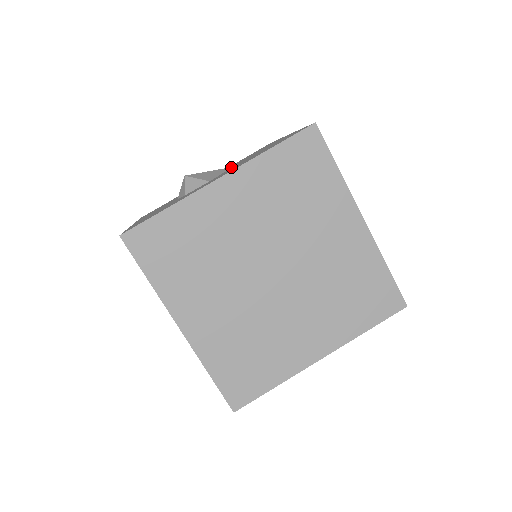
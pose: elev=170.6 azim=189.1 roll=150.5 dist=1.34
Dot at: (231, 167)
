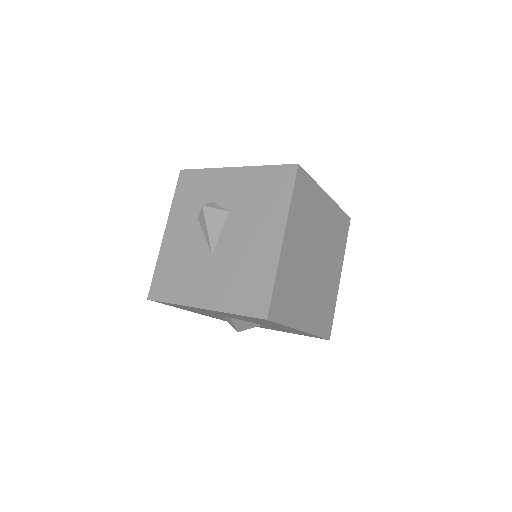
Dot at: occluded
